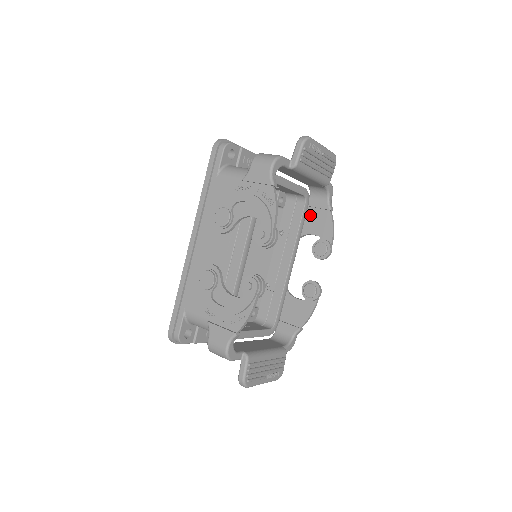
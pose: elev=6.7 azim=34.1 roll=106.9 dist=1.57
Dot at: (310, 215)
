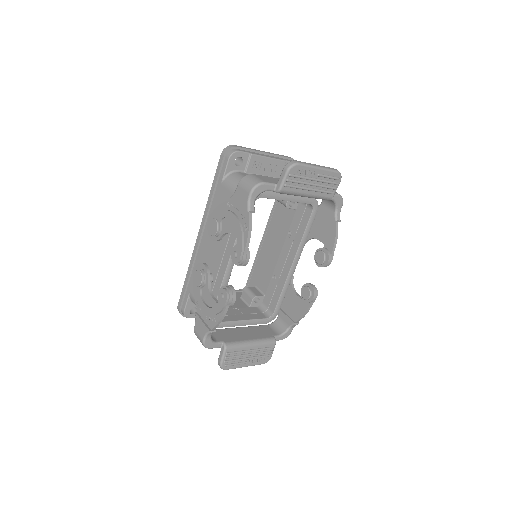
Dot at: (320, 220)
